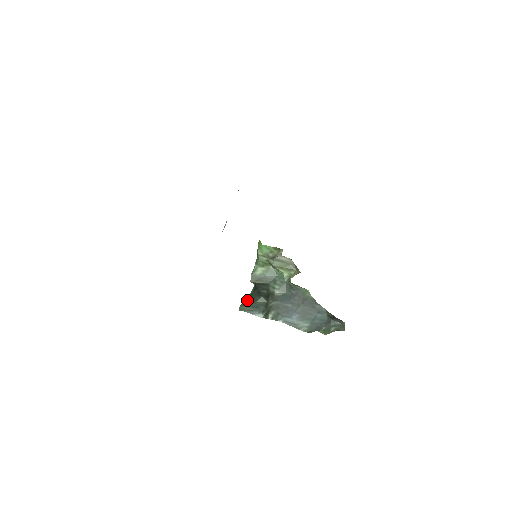
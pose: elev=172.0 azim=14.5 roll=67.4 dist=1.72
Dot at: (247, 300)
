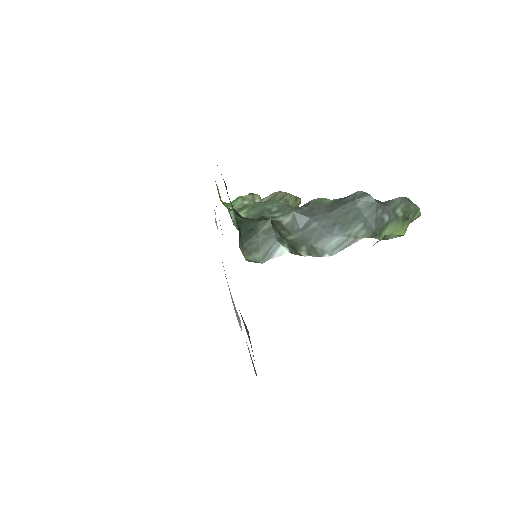
Dot at: occluded
